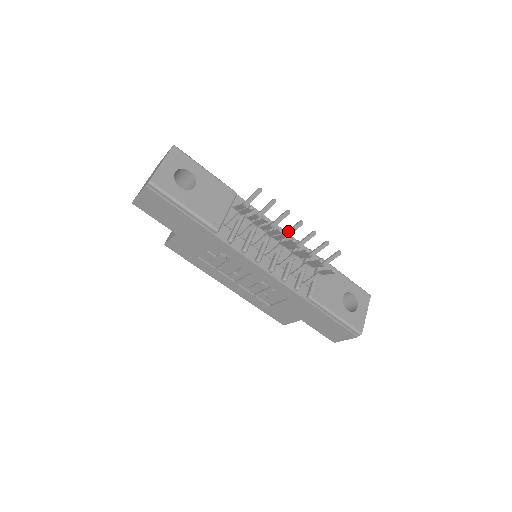
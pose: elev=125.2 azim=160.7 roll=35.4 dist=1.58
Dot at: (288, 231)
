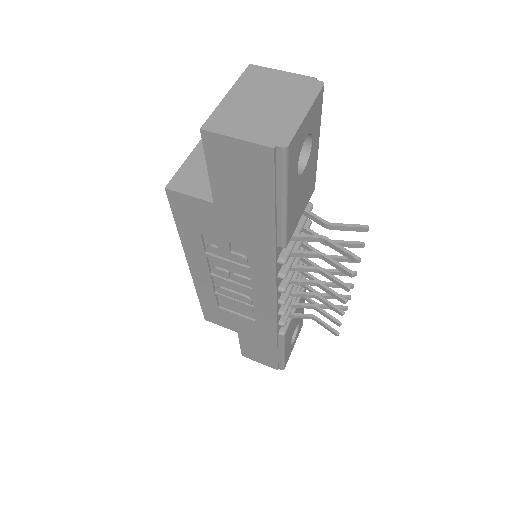
Dot at: (332, 271)
